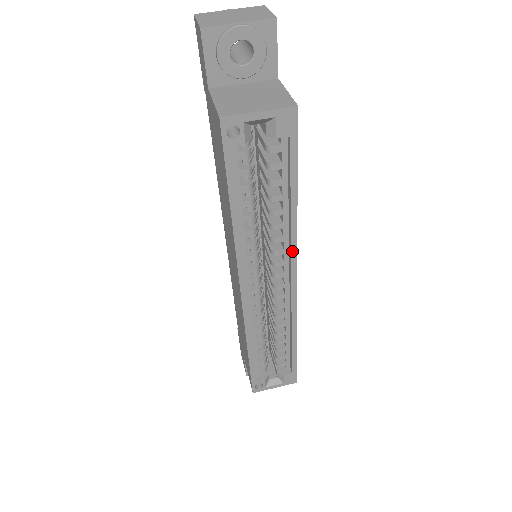
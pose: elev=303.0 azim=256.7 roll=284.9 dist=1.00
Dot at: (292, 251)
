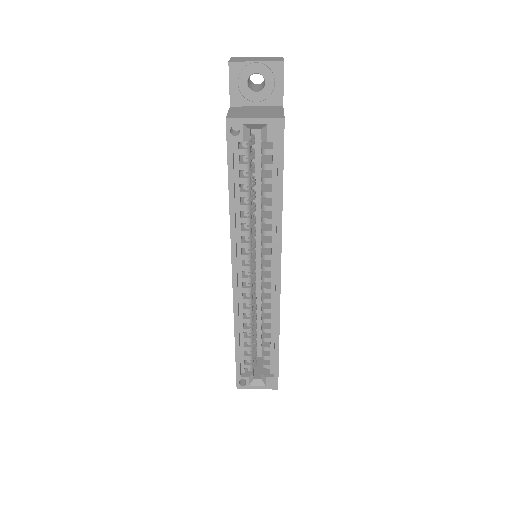
Dot at: (277, 245)
